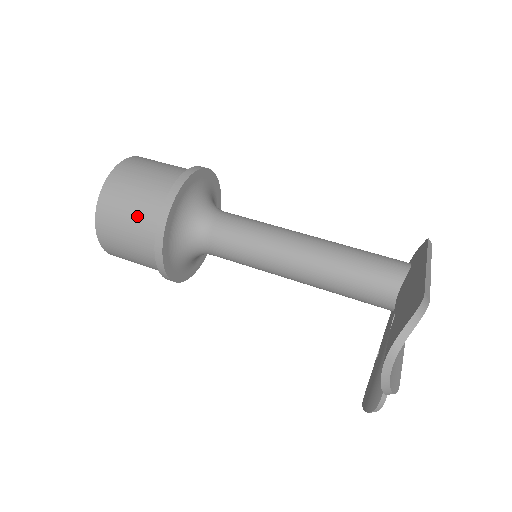
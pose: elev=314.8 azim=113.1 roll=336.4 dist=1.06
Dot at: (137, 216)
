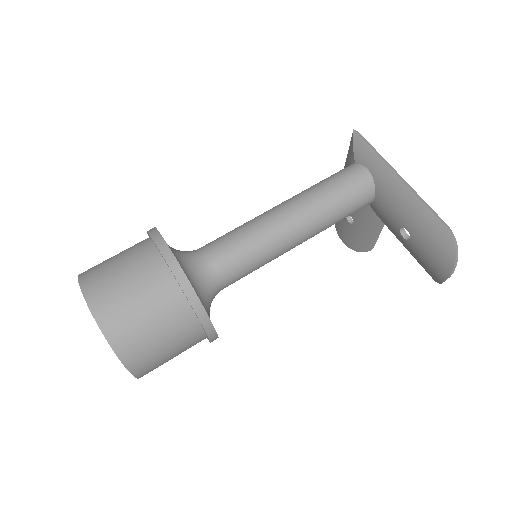
Dot at: (177, 343)
